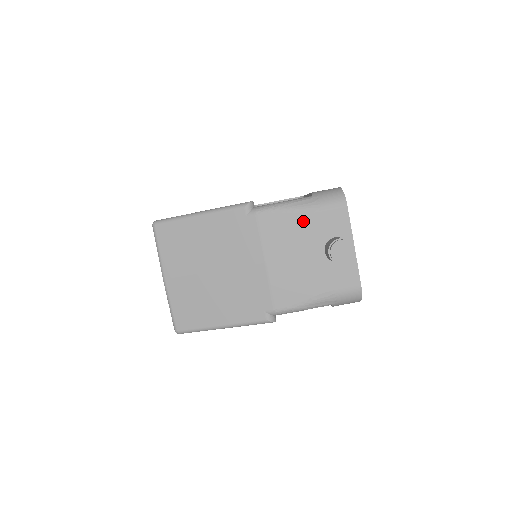
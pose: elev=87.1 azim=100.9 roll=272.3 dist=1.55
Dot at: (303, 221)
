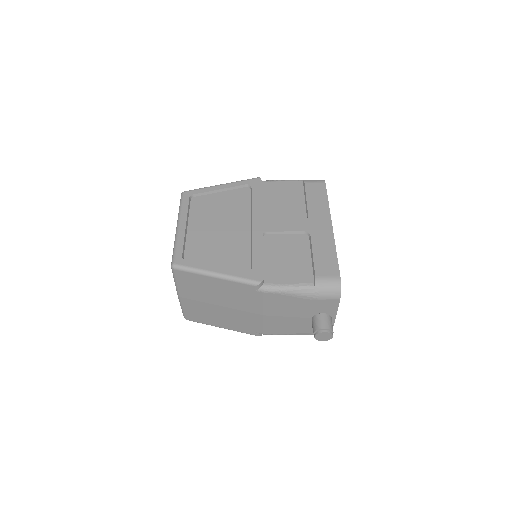
Dot at: (301, 302)
